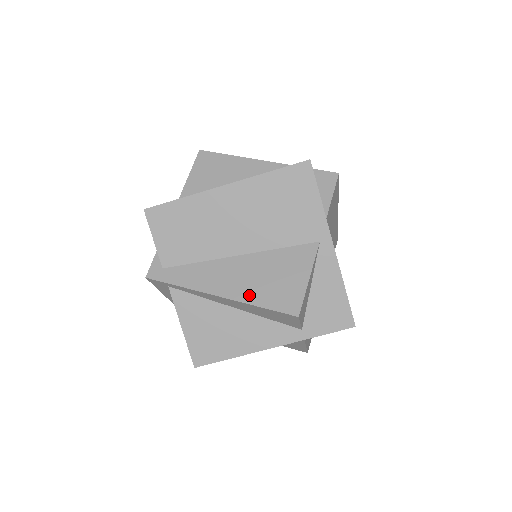
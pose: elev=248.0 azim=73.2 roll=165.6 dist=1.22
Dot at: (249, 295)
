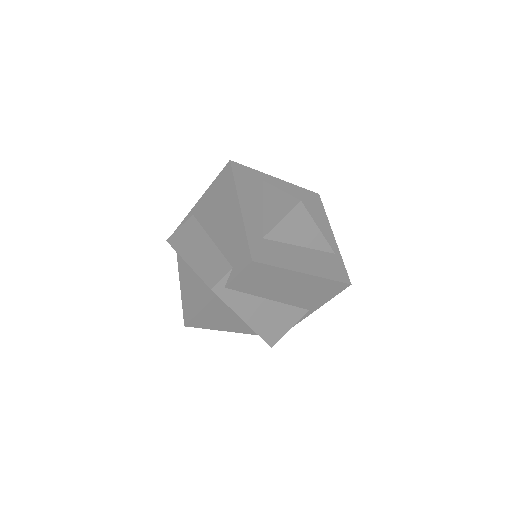
Dot at: (259, 327)
